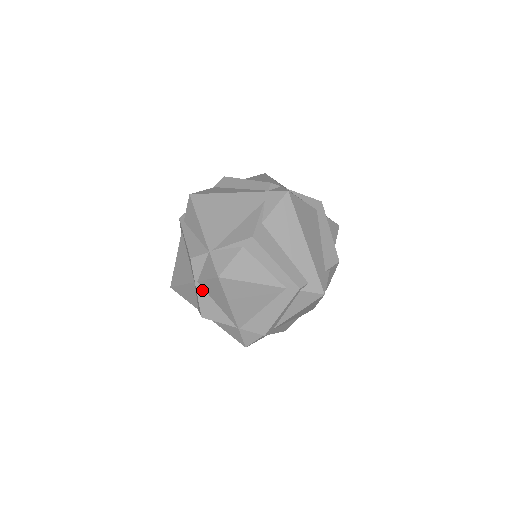
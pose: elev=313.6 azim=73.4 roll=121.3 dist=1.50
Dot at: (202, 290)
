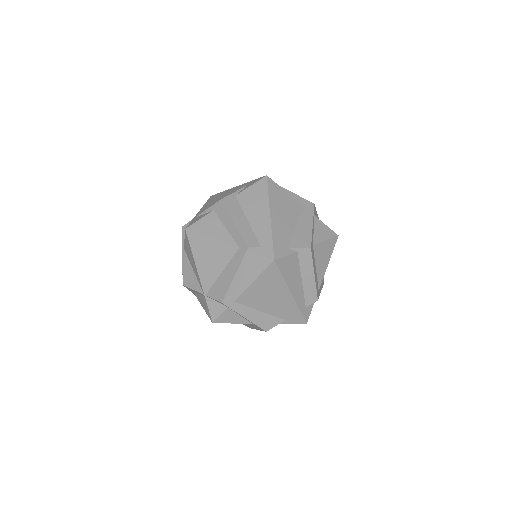
Dot at: (186, 256)
